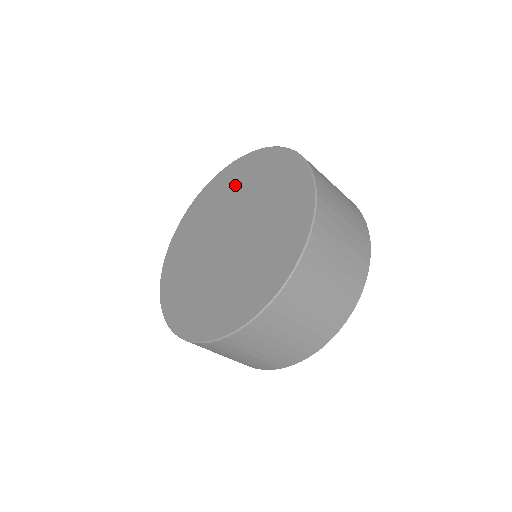
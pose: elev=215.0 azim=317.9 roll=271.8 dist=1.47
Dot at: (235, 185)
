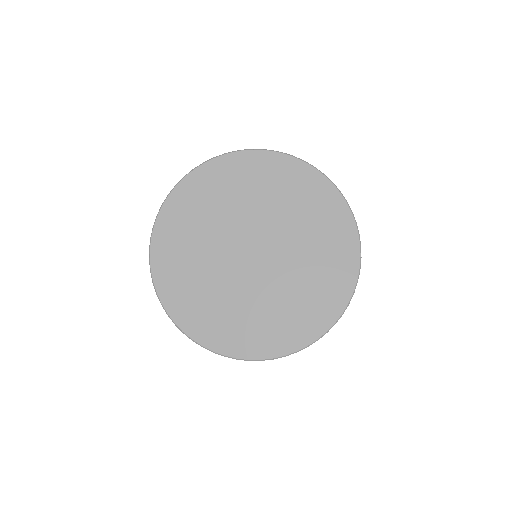
Dot at: (245, 188)
